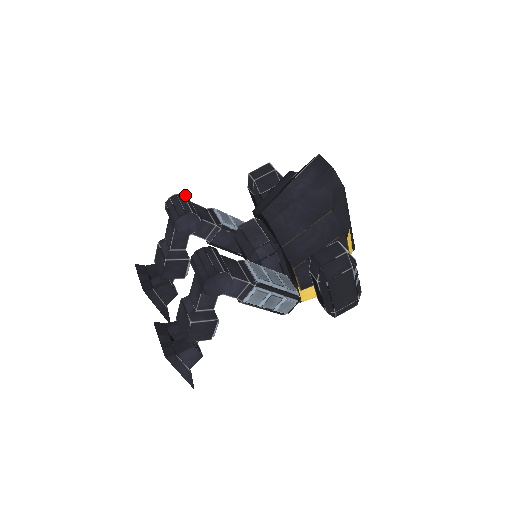
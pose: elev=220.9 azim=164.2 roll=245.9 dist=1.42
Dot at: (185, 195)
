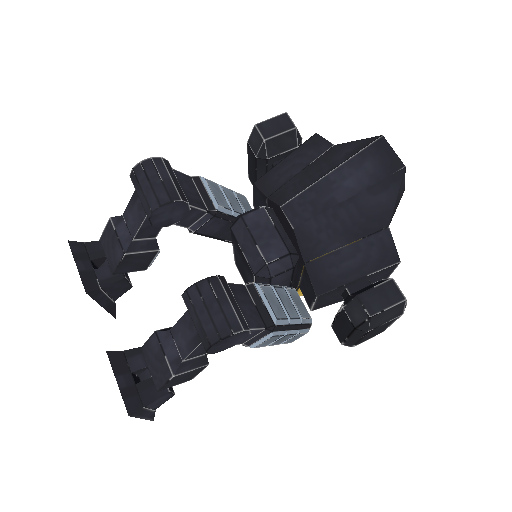
Dot at: (165, 159)
